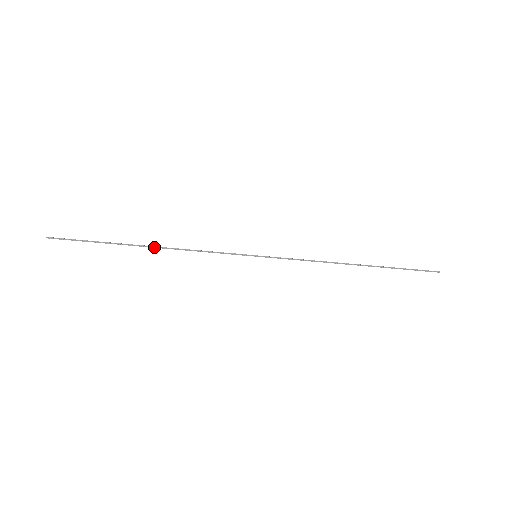
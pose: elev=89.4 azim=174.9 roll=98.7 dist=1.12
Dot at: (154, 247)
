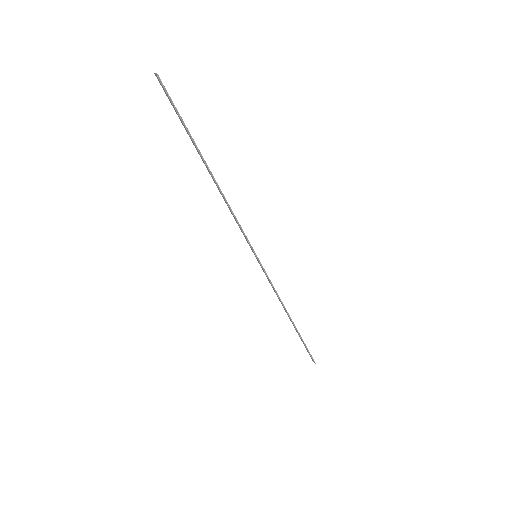
Dot at: (214, 178)
